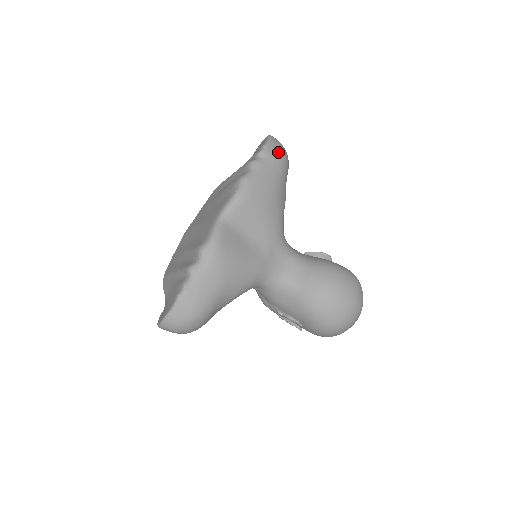
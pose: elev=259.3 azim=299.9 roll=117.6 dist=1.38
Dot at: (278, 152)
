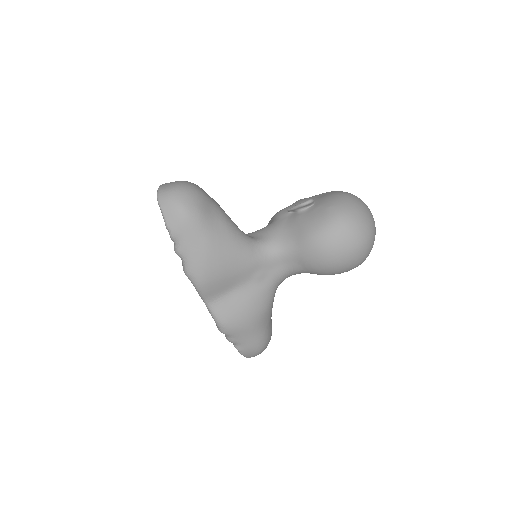
Dot at: (180, 220)
